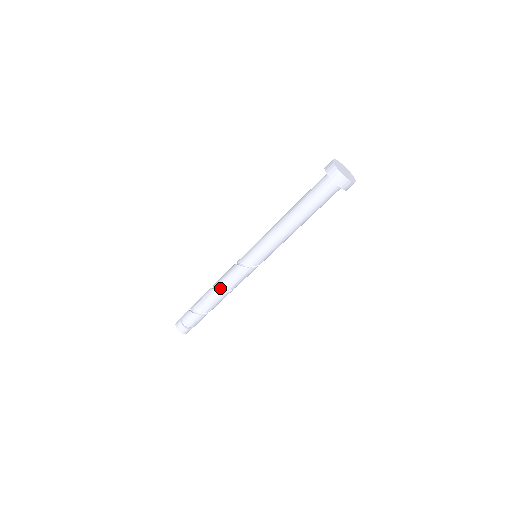
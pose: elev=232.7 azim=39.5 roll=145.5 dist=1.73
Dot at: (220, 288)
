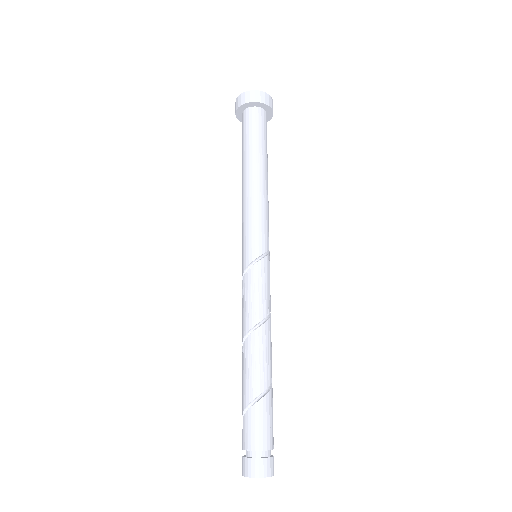
Dot at: (244, 333)
